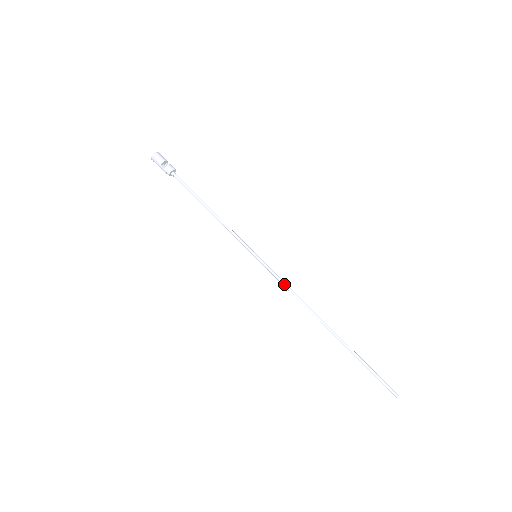
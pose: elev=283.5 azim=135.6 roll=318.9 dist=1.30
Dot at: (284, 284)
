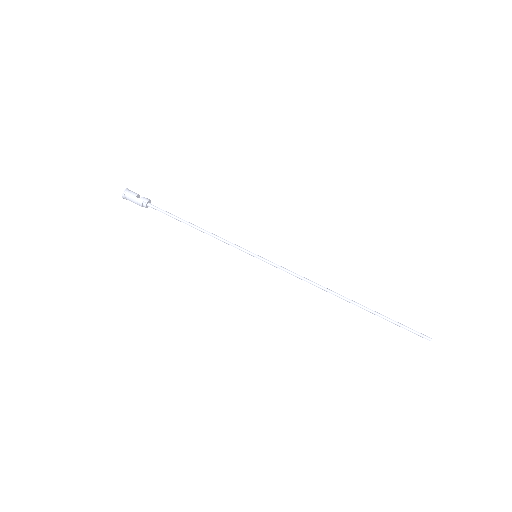
Dot at: (292, 272)
